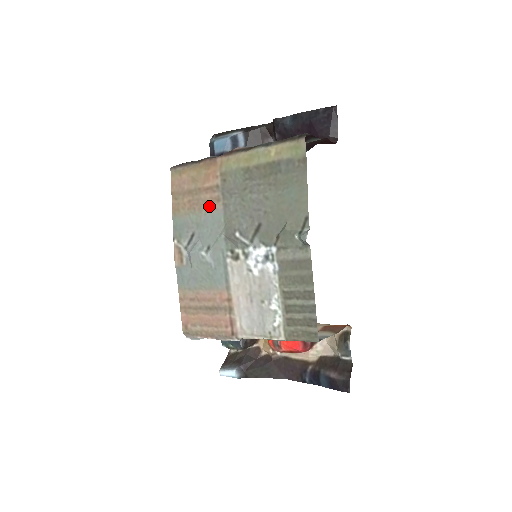
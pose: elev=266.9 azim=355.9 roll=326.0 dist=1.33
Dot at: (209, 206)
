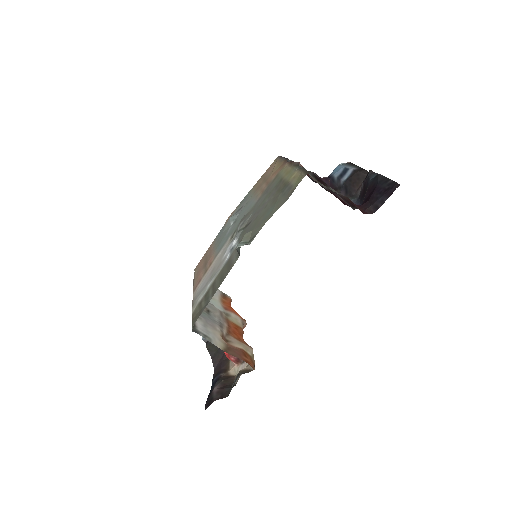
Dot at: (258, 193)
